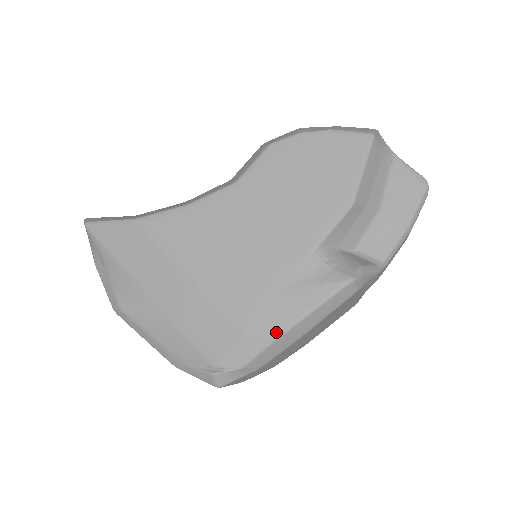
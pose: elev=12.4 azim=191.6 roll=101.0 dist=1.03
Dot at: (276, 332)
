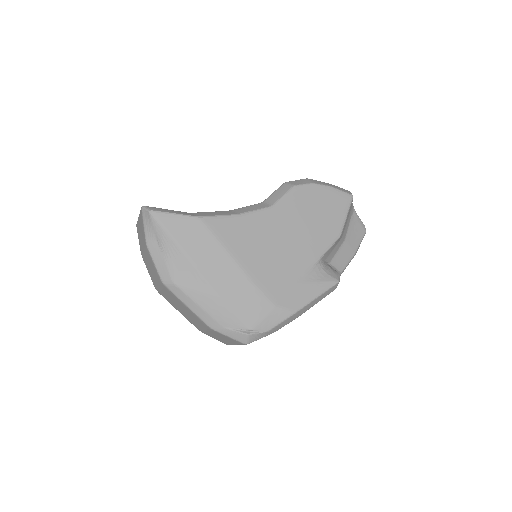
Dot at: (295, 309)
